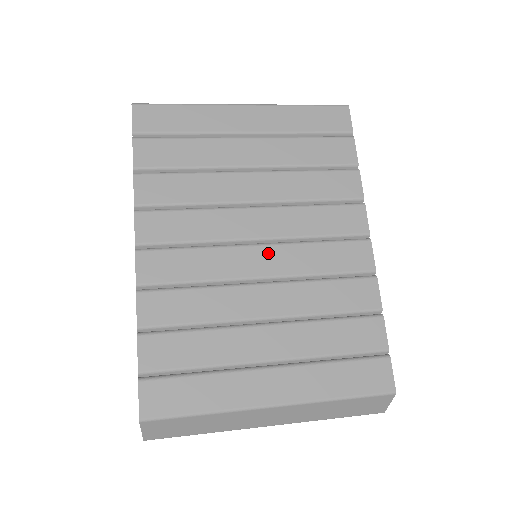
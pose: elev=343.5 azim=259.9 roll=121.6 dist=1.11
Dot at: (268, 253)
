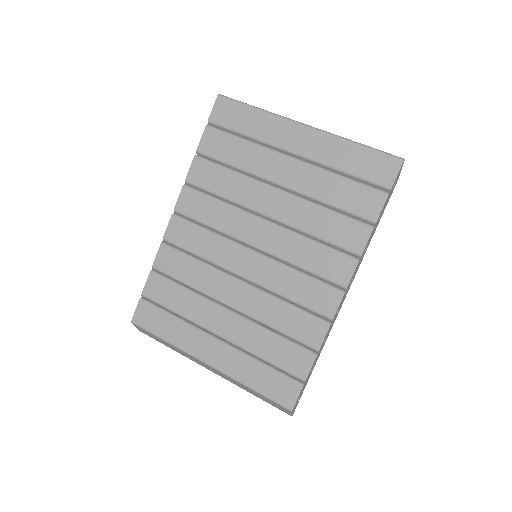
Dot at: (256, 261)
